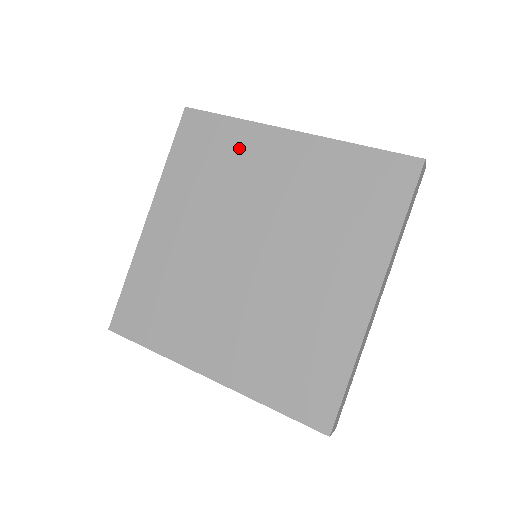
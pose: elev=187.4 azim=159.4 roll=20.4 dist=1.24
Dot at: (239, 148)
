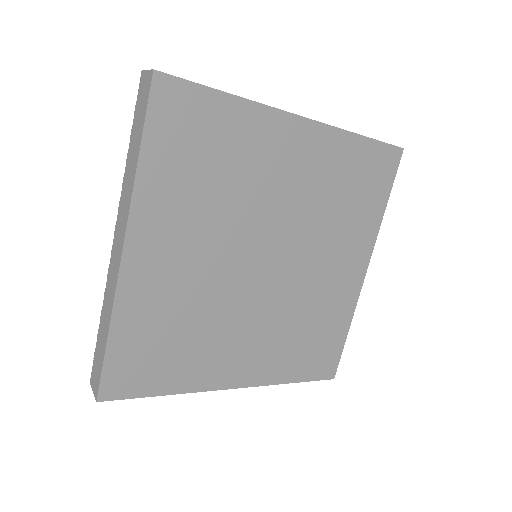
Dot at: (244, 140)
